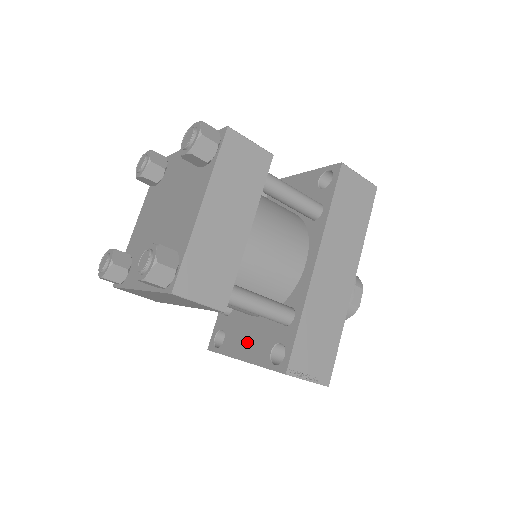
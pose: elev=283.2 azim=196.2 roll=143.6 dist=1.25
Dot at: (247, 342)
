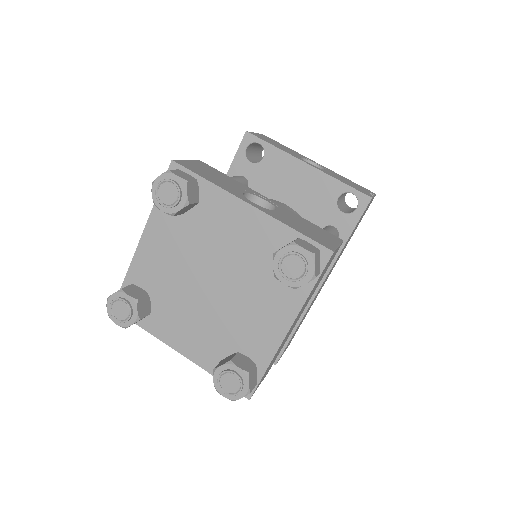
Dot at: occluded
